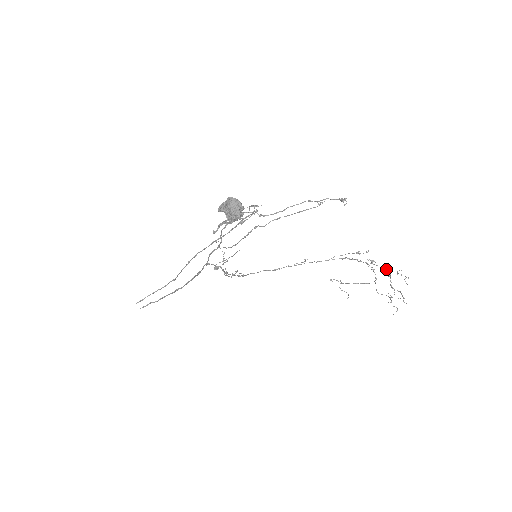
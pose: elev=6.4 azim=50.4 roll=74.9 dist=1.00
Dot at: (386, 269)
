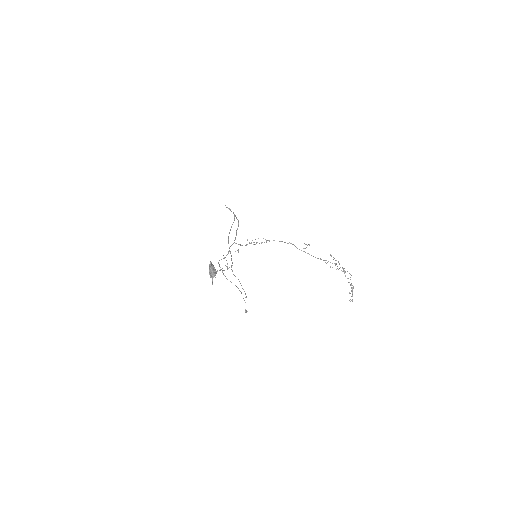
Dot at: occluded
